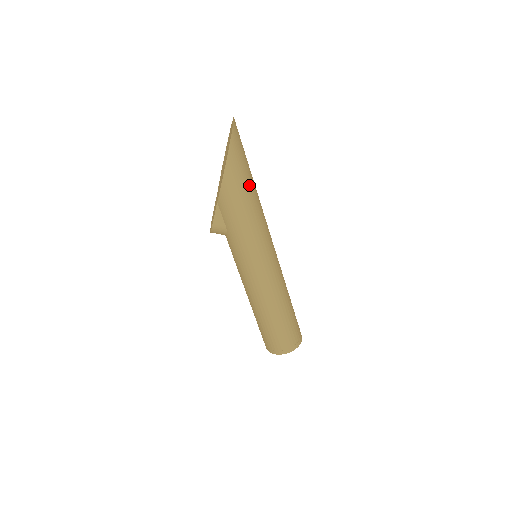
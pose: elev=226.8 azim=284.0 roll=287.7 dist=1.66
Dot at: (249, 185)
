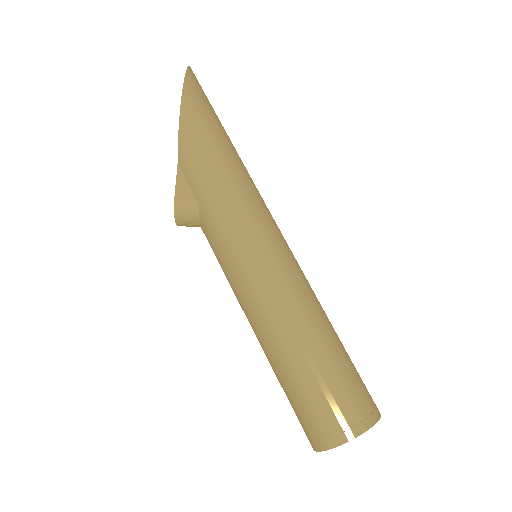
Dot at: (221, 133)
